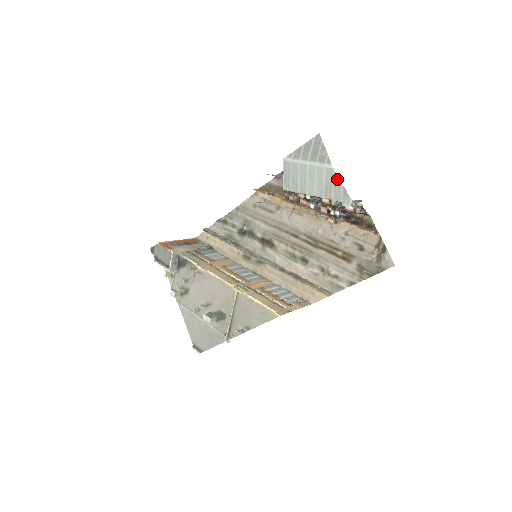
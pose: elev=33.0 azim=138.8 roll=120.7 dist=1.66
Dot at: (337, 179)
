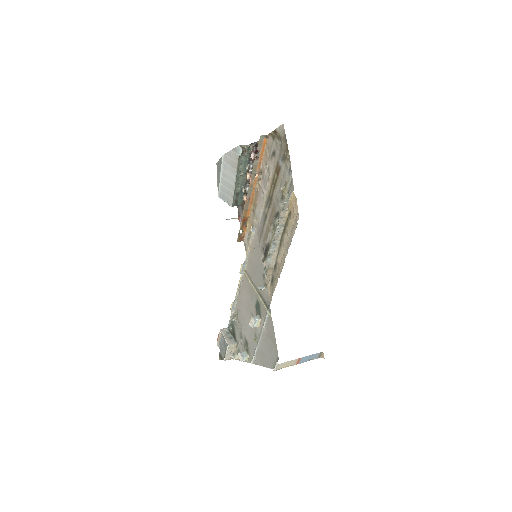
Dot at: (228, 154)
